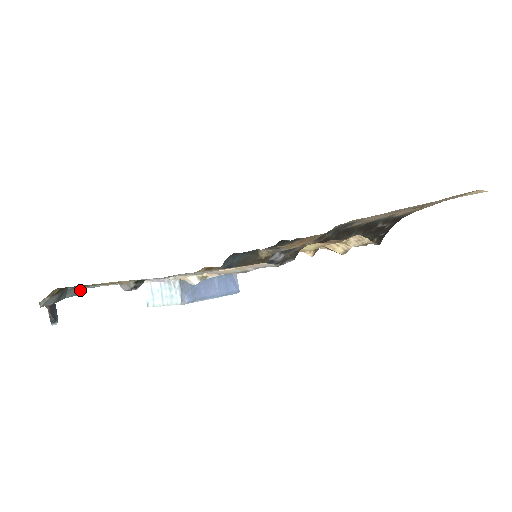
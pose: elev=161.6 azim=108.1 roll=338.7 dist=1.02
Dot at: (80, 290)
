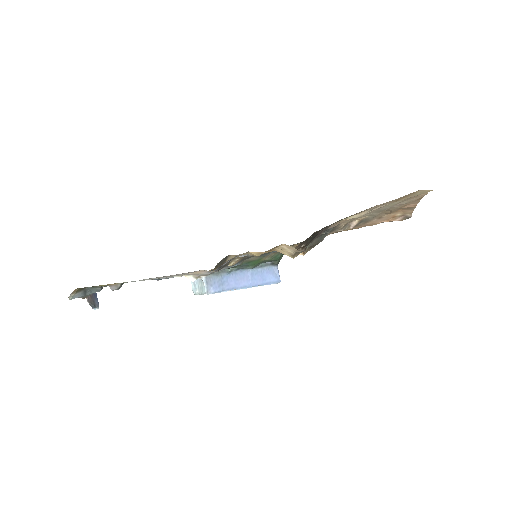
Dot at: (98, 288)
